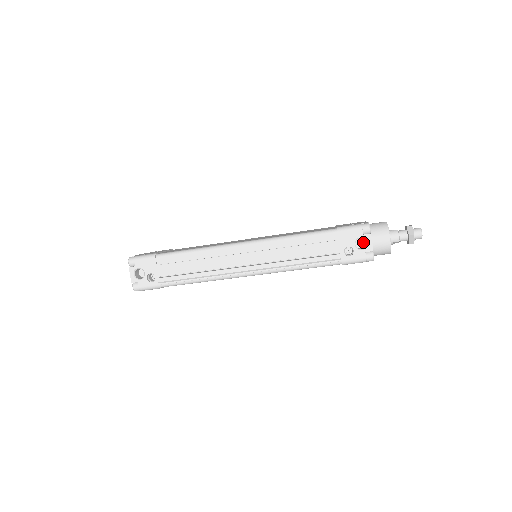
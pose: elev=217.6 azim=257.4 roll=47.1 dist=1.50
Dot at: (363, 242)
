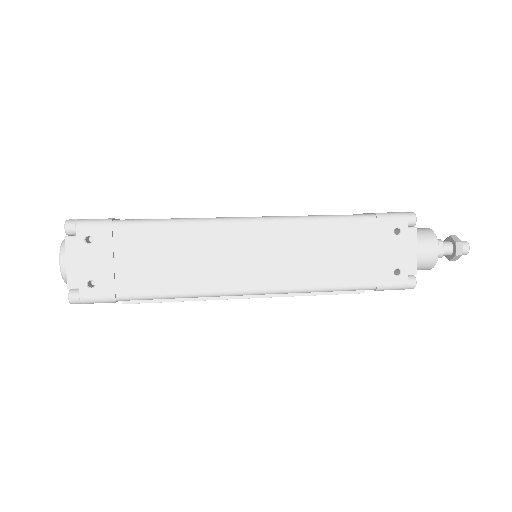
Dot at: occluded
